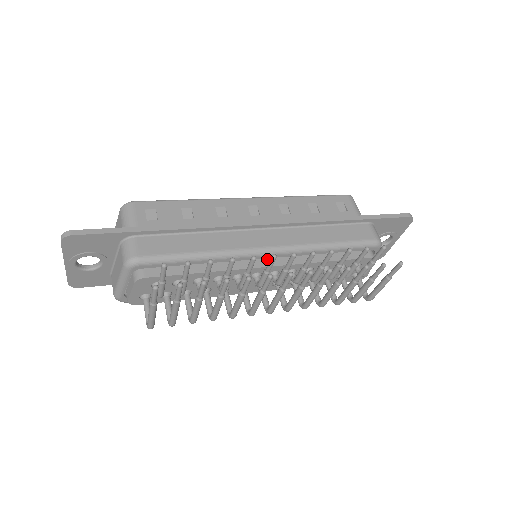
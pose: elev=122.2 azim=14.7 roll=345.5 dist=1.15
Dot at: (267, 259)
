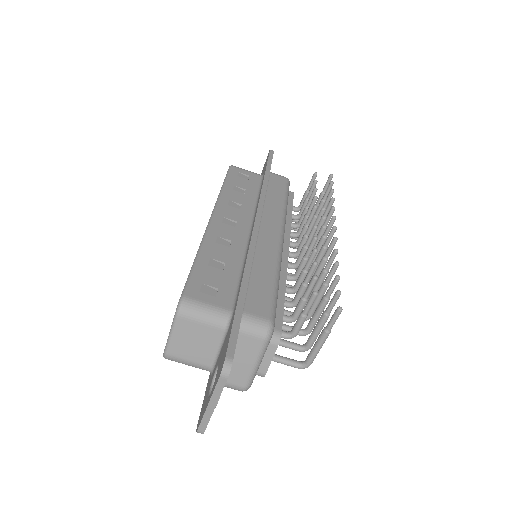
Dot at: occluded
